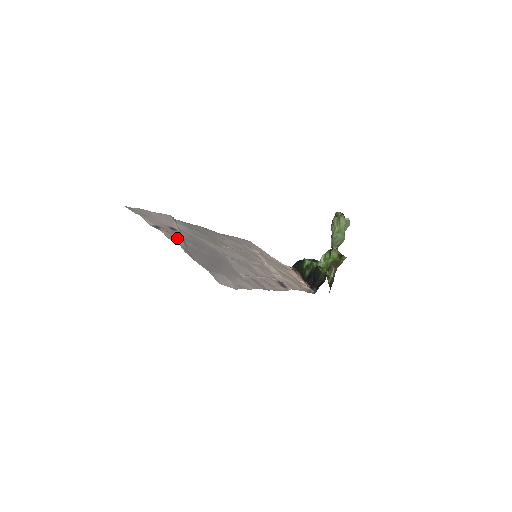
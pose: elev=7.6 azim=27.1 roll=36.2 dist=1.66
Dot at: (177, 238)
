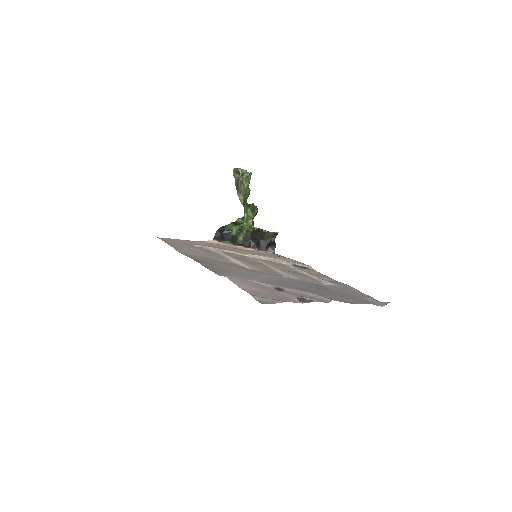
Dot at: (315, 296)
